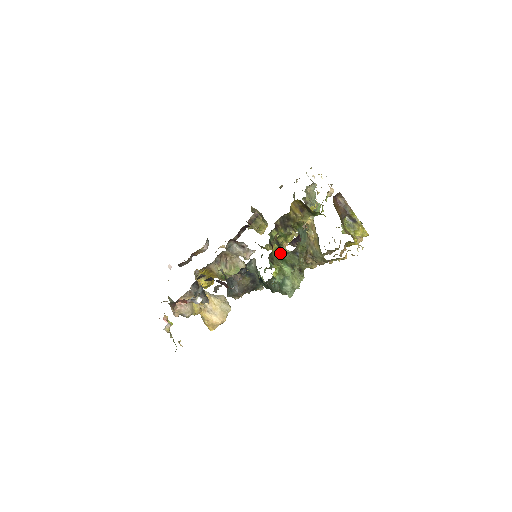
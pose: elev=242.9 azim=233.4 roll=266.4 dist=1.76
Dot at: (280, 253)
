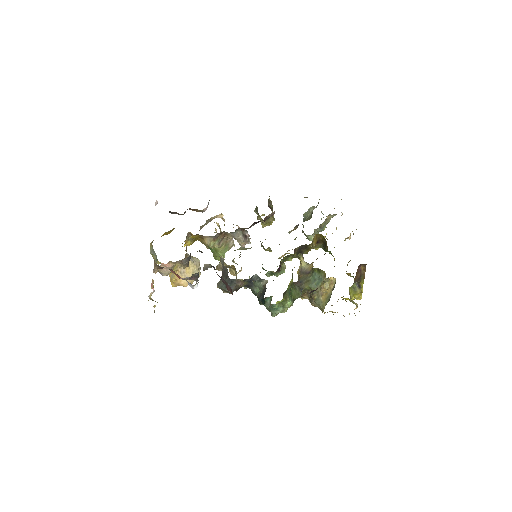
Dot at: (291, 287)
